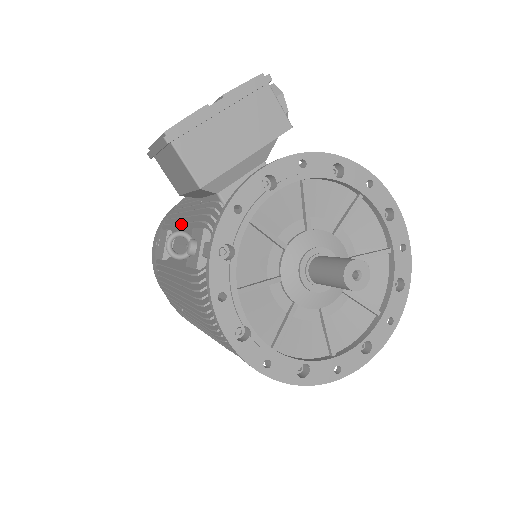
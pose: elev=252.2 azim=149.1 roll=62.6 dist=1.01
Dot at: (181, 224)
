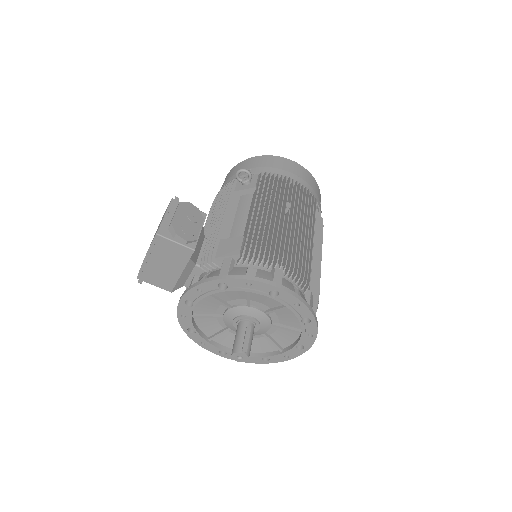
Dot at: occluded
